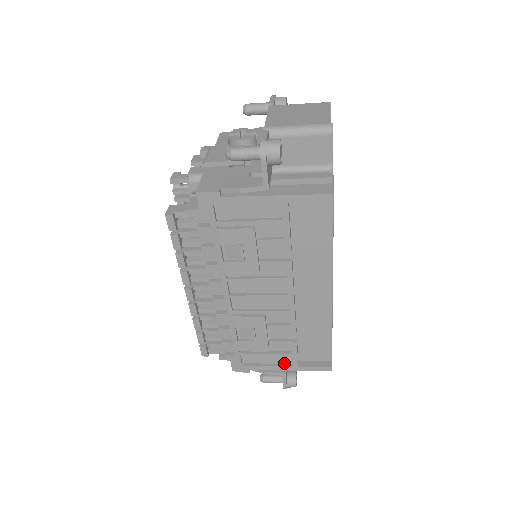
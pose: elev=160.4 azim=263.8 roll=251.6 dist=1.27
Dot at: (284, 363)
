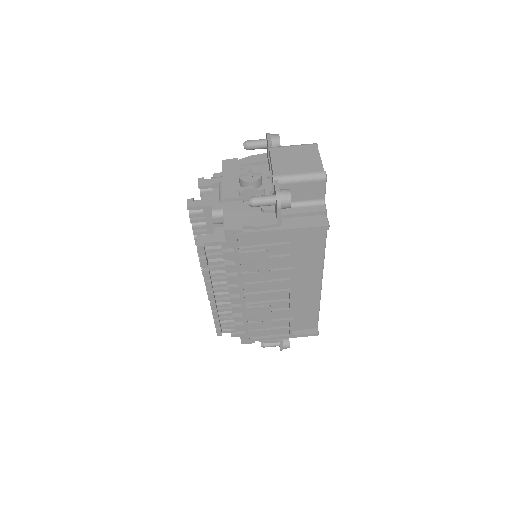
Dot at: (282, 334)
